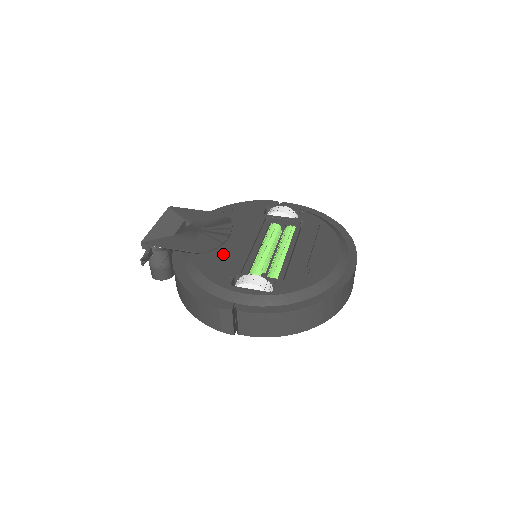
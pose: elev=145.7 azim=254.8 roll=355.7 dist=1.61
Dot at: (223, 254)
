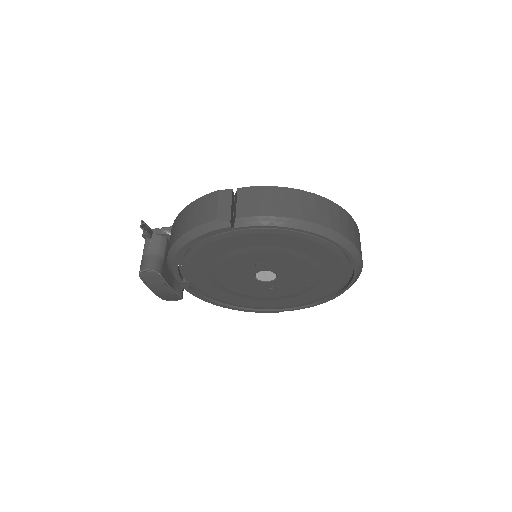
Dot at: occluded
